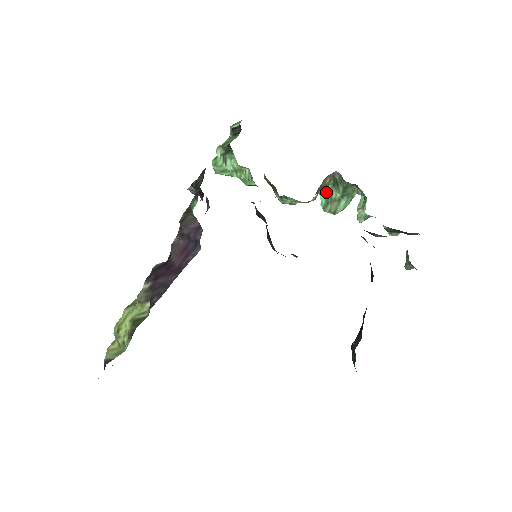
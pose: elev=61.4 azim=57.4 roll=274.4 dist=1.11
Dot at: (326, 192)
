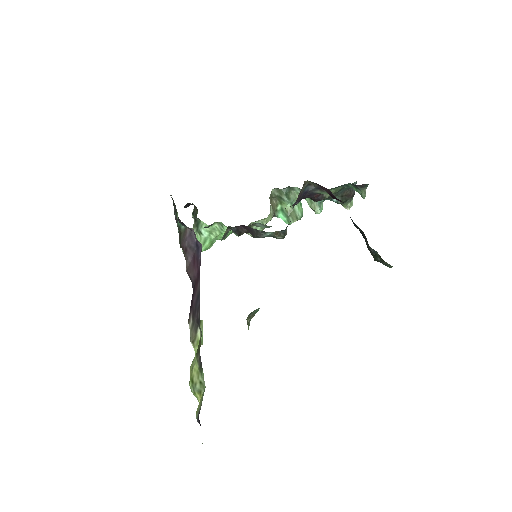
Dot at: (281, 212)
